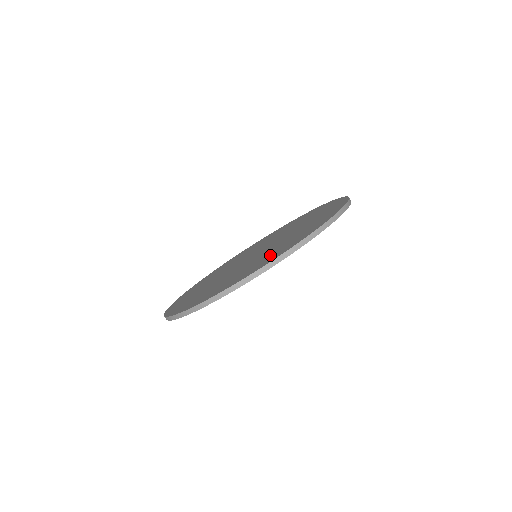
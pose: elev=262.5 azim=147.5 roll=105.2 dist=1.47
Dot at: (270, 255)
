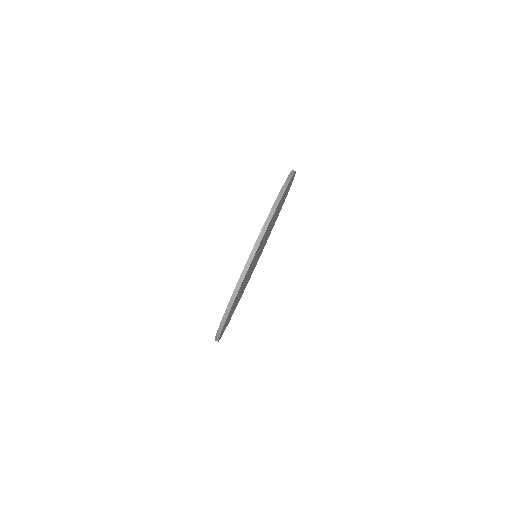
Dot at: occluded
